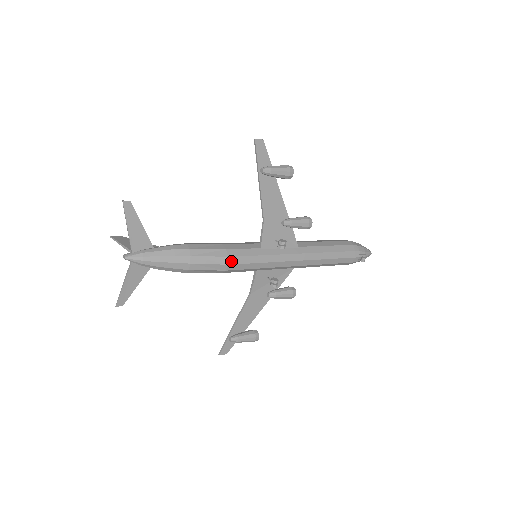
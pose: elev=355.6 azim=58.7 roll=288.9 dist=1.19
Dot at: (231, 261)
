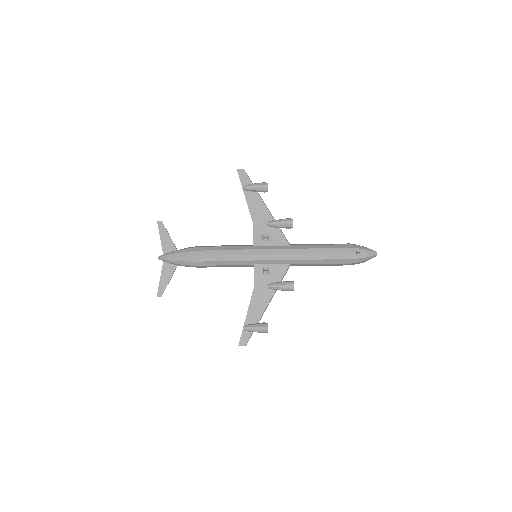
Dot at: (226, 253)
